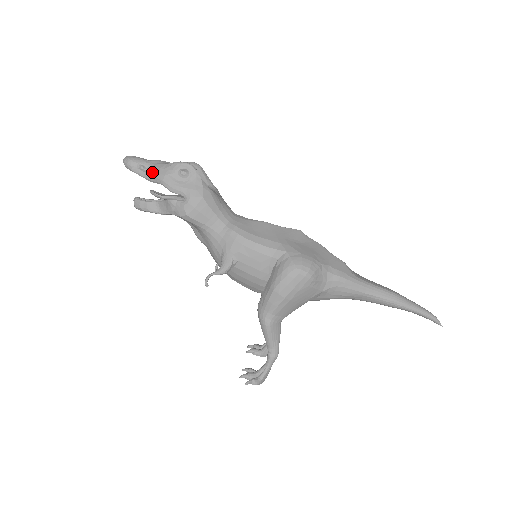
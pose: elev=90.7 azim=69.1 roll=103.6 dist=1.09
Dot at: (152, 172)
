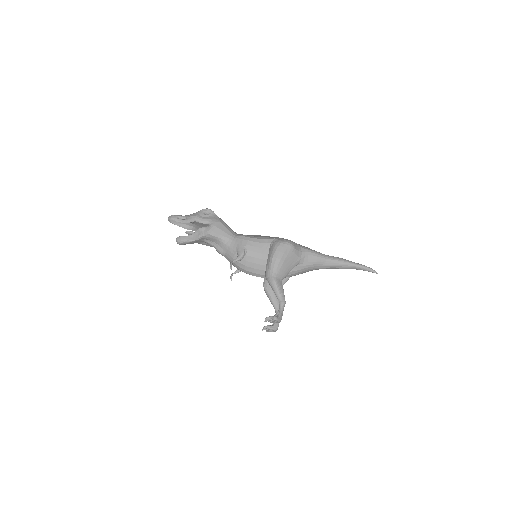
Dot at: (187, 218)
